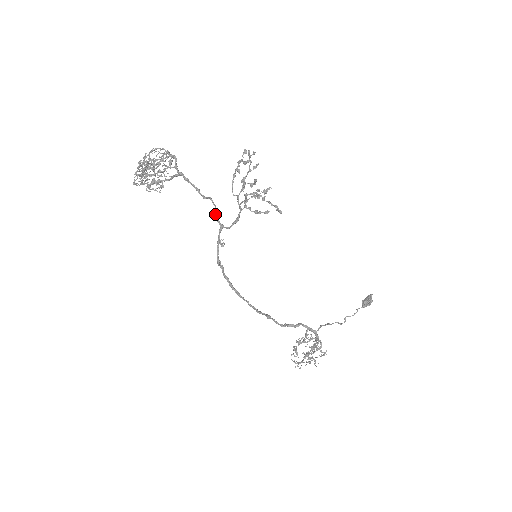
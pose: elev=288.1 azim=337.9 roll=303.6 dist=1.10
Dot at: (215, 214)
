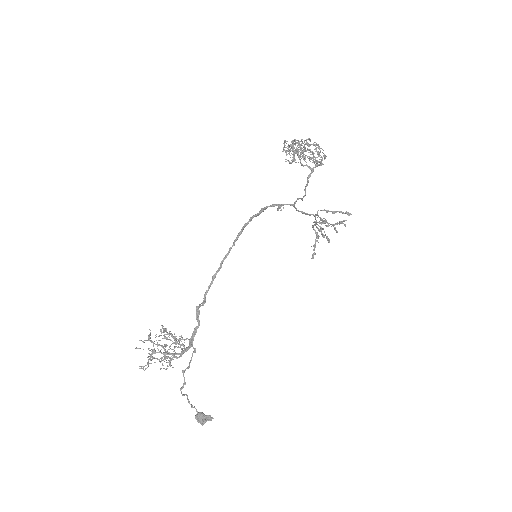
Dot at: occluded
